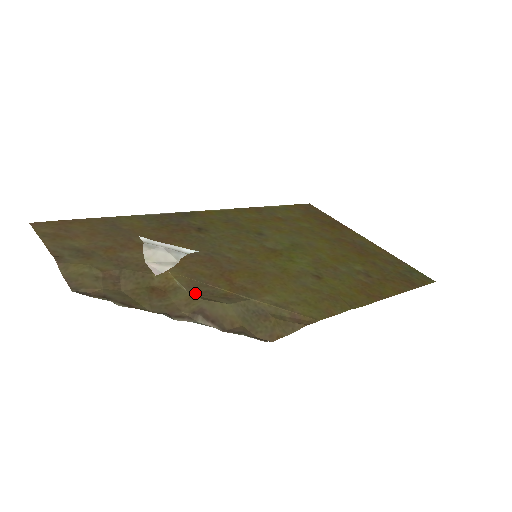
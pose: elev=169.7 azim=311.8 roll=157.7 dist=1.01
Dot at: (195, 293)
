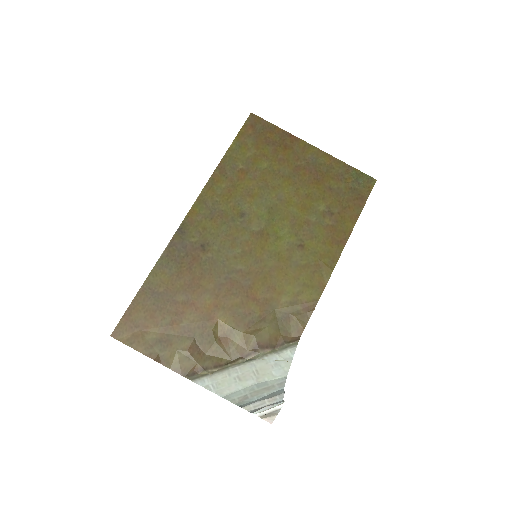
Dot at: (245, 329)
